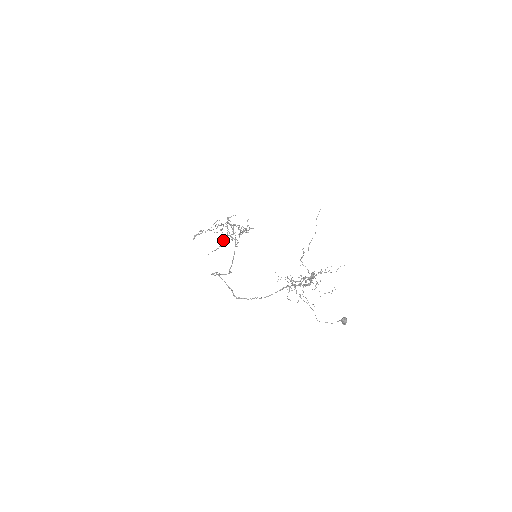
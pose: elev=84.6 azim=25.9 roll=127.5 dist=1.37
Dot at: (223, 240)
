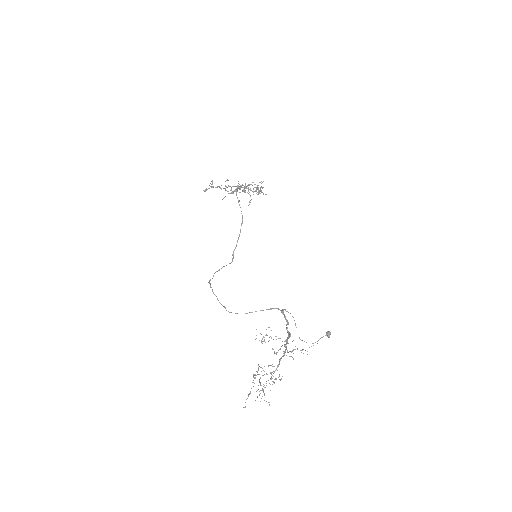
Dot at: (237, 190)
